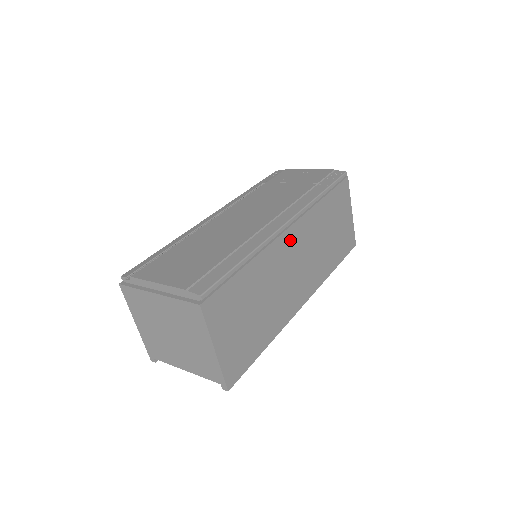
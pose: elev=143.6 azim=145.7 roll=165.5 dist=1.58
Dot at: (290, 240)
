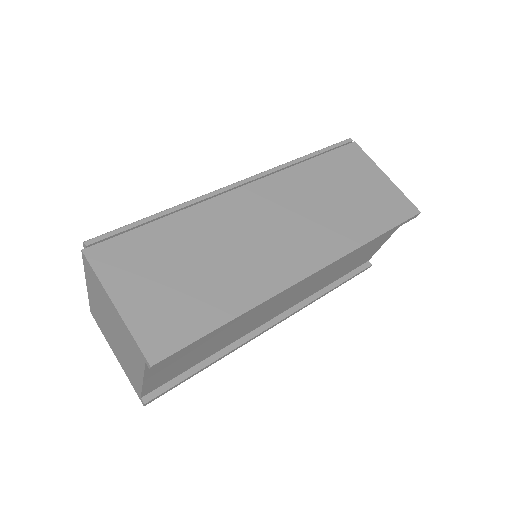
Dot at: (249, 199)
